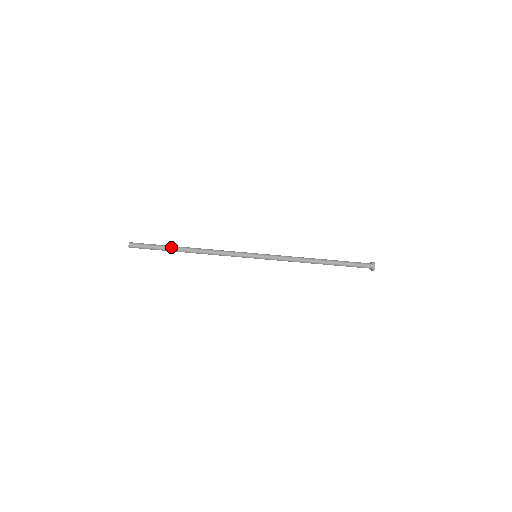
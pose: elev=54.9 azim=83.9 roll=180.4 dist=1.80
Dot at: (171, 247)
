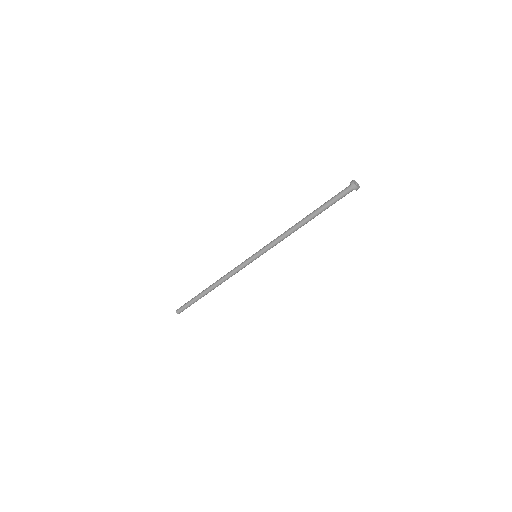
Dot at: (199, 294)
